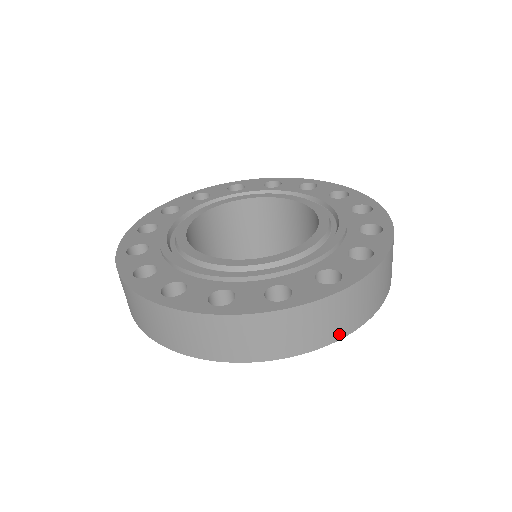
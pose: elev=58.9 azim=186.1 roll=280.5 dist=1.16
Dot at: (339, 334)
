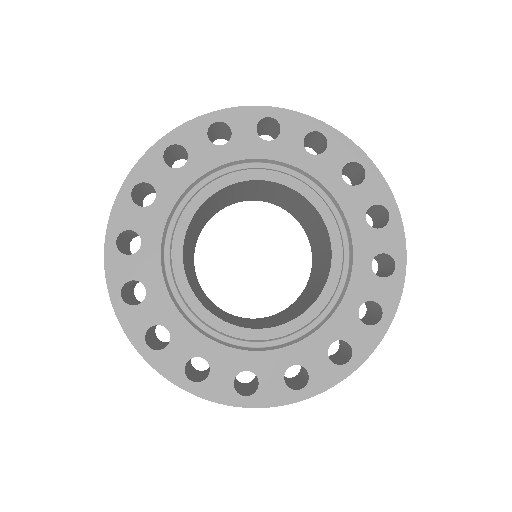
Dot at: occluded
